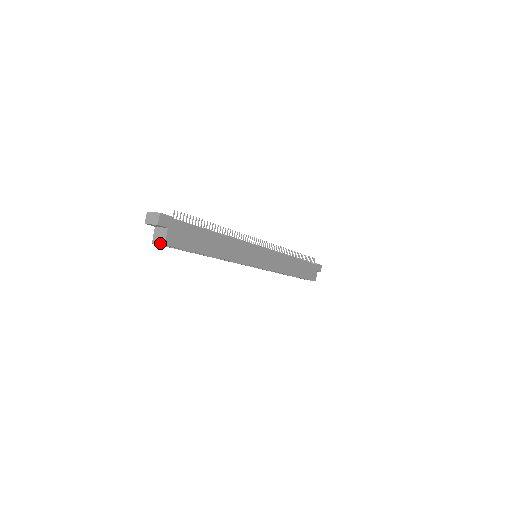
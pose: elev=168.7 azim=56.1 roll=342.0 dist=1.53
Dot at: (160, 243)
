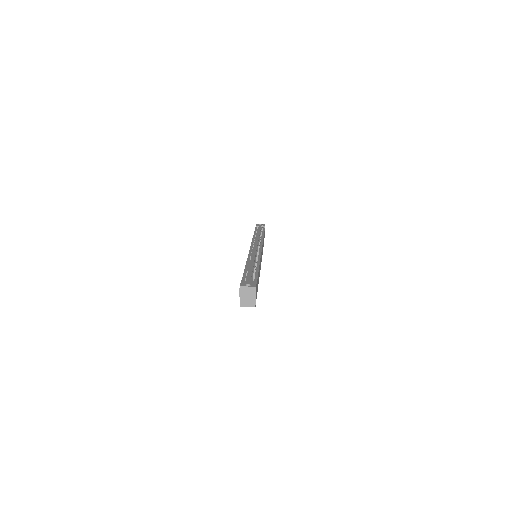
Dot at: (250, 306)
